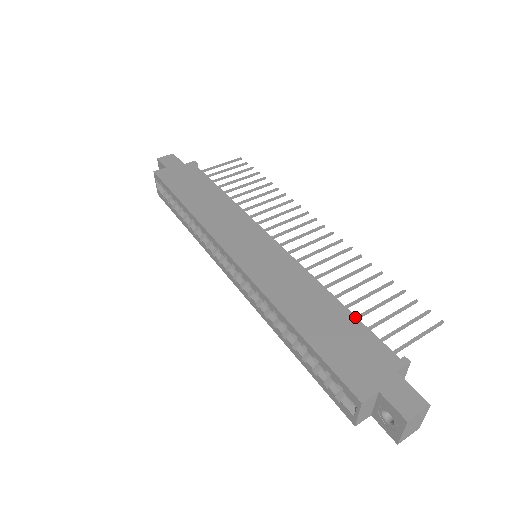
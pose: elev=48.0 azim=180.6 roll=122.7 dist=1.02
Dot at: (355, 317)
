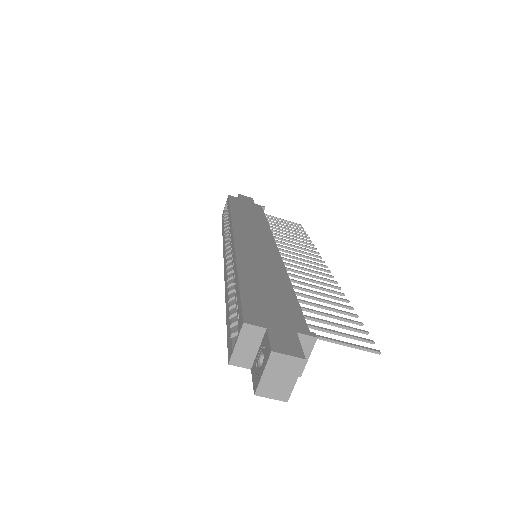
Dot at: (297, 299)
